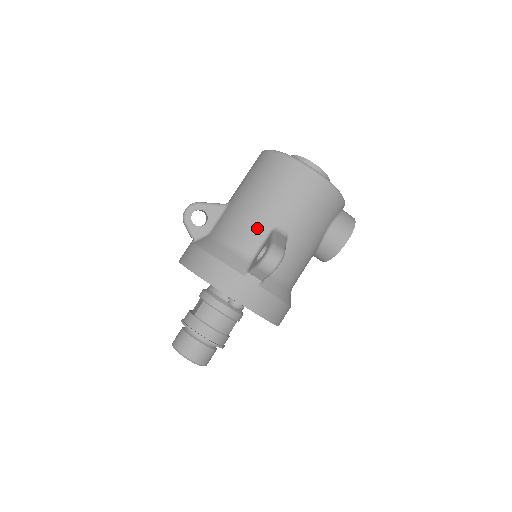
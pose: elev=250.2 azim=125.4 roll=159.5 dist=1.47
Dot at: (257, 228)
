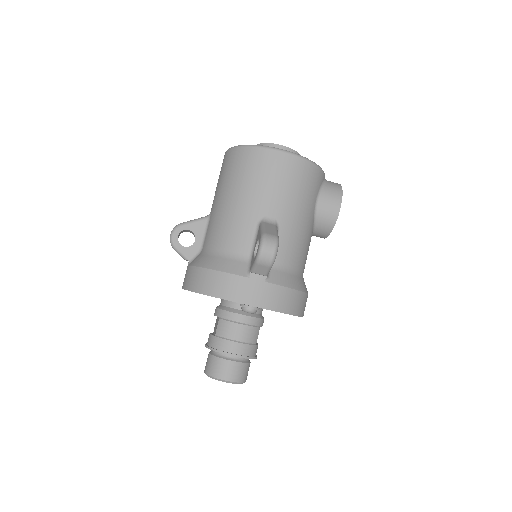
Dot at: (244, 226)
